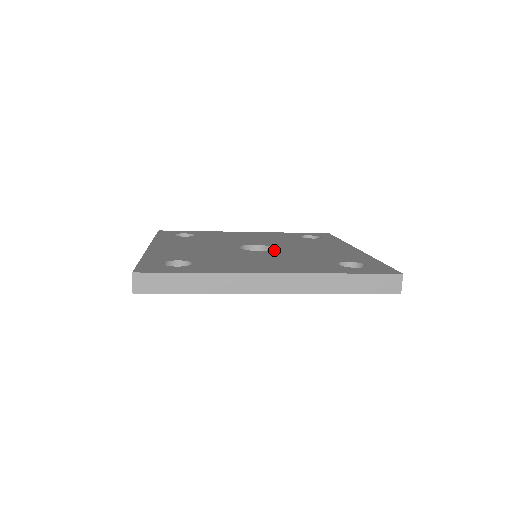
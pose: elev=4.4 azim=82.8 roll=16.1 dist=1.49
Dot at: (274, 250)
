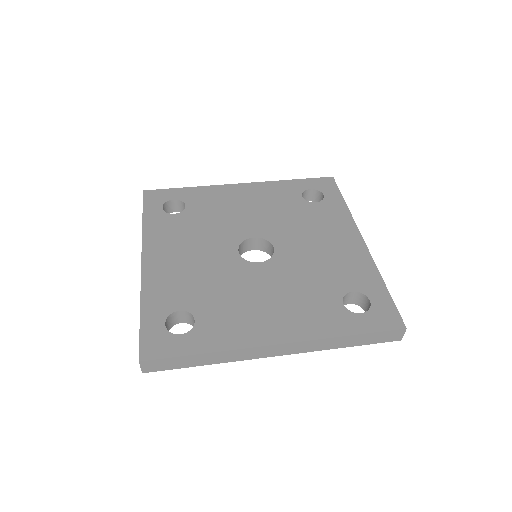
Dot at: (276, 258)
